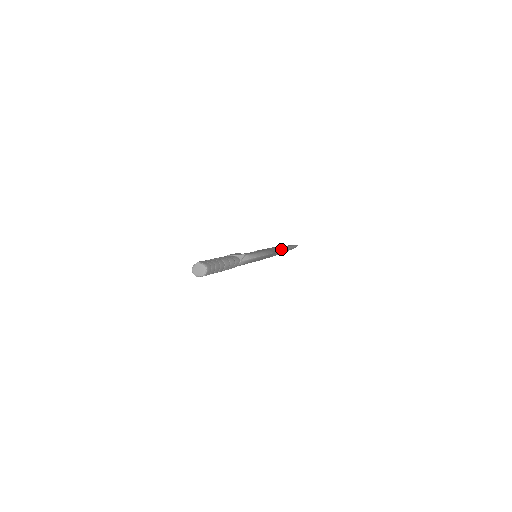
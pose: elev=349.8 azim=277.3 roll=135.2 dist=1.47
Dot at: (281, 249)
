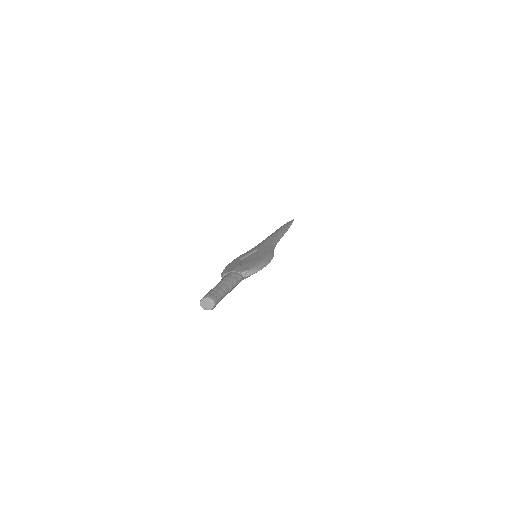
Dot at: (279, 238)
